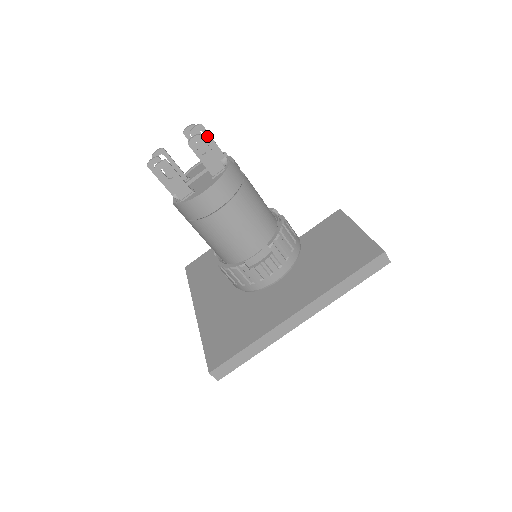
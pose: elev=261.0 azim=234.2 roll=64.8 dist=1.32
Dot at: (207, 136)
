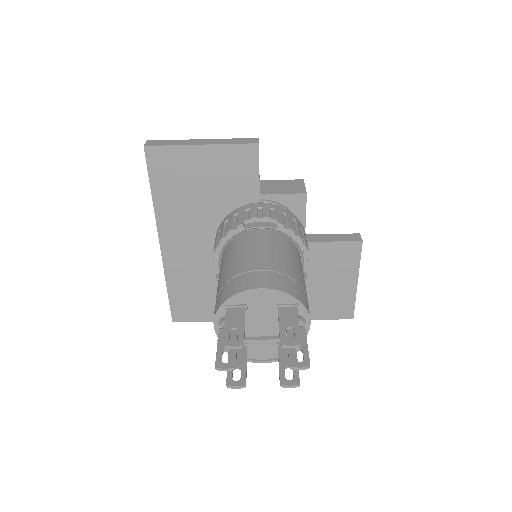
Dot at: (305, 355)
